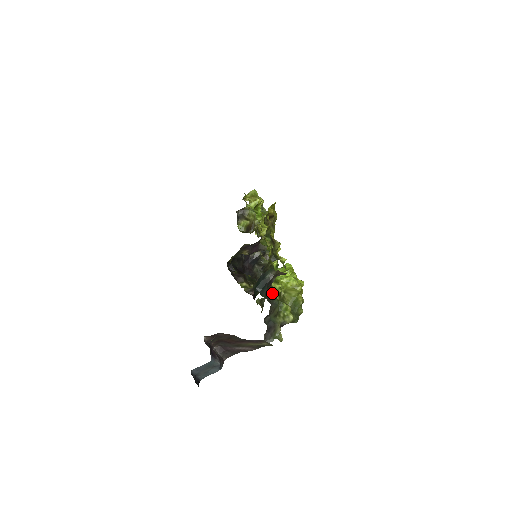
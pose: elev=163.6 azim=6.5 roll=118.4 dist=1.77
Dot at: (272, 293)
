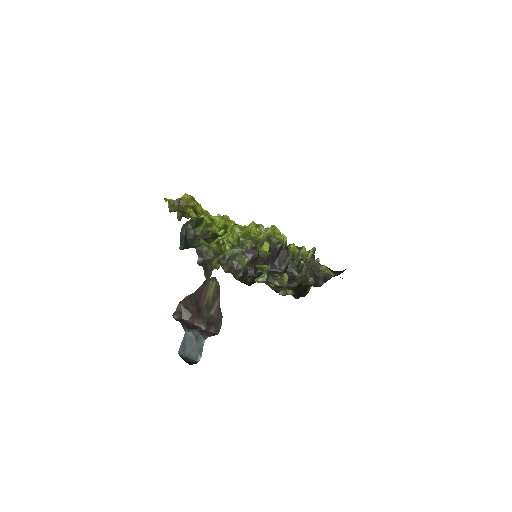
Dot at: occluded
